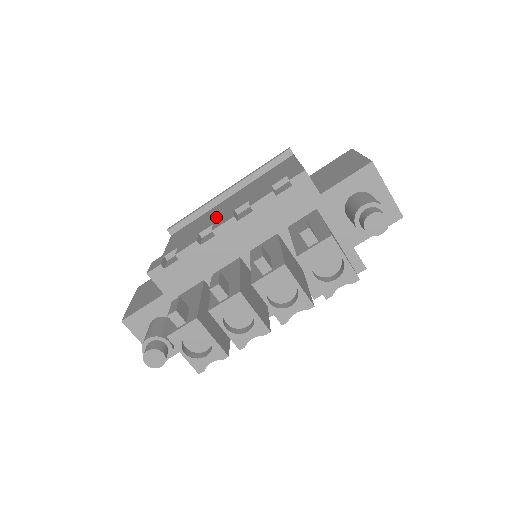
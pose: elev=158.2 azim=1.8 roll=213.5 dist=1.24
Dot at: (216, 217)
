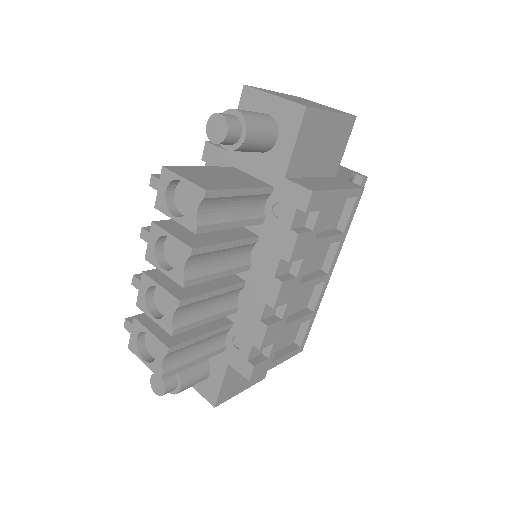
Dot at: occluded
